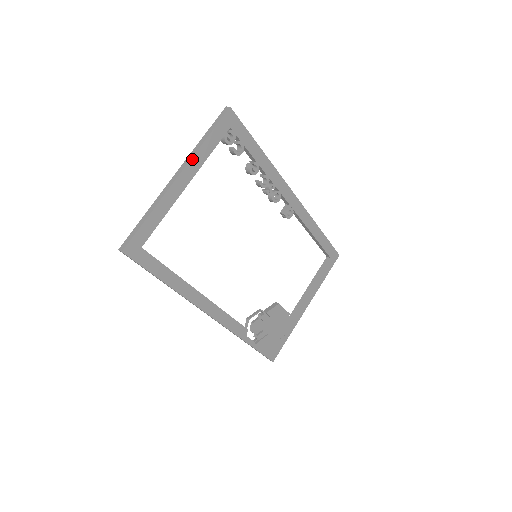
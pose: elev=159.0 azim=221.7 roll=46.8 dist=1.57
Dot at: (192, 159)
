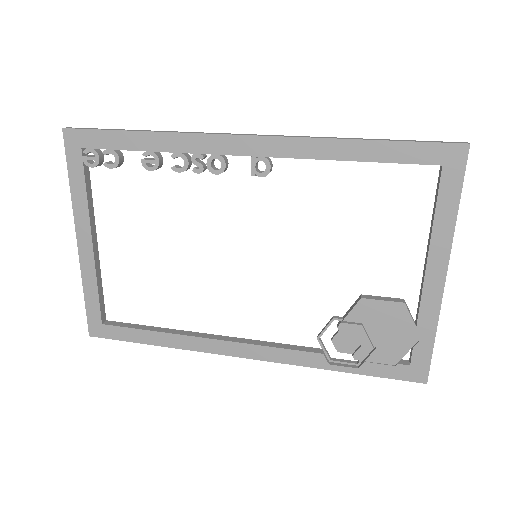
Dot at: (75, 215)
